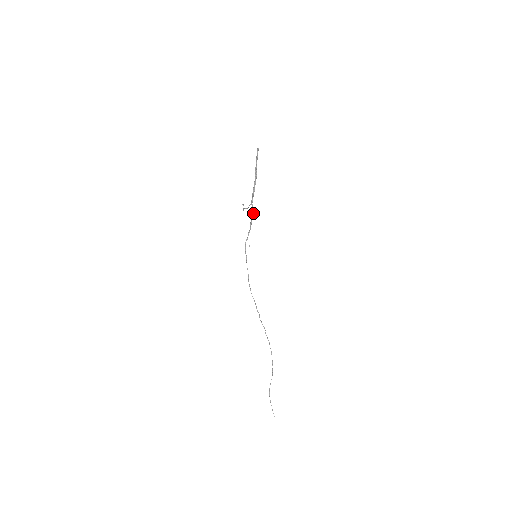
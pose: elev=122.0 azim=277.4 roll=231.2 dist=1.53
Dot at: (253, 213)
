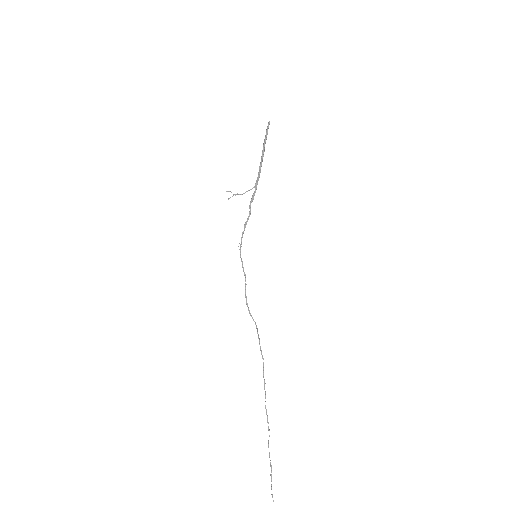
Dot at: occluded
